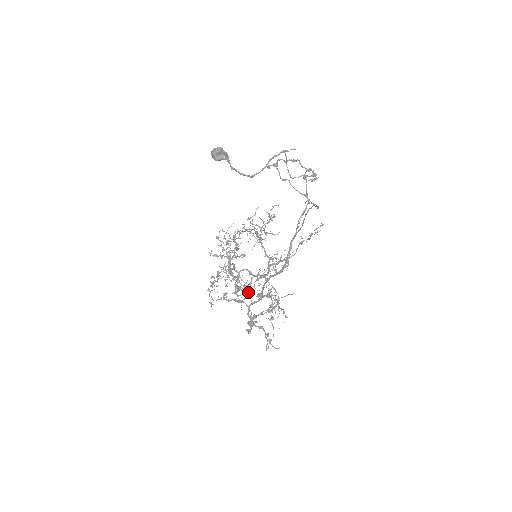
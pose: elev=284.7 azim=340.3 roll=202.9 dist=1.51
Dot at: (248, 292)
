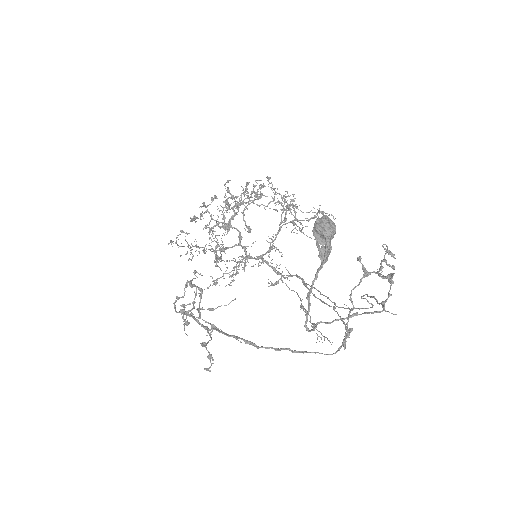
Dot at: occluded
